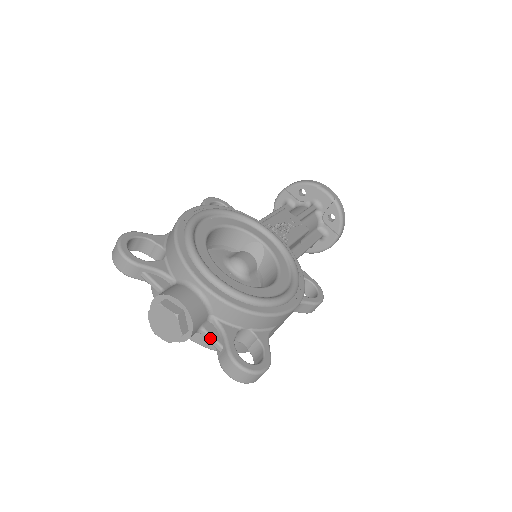
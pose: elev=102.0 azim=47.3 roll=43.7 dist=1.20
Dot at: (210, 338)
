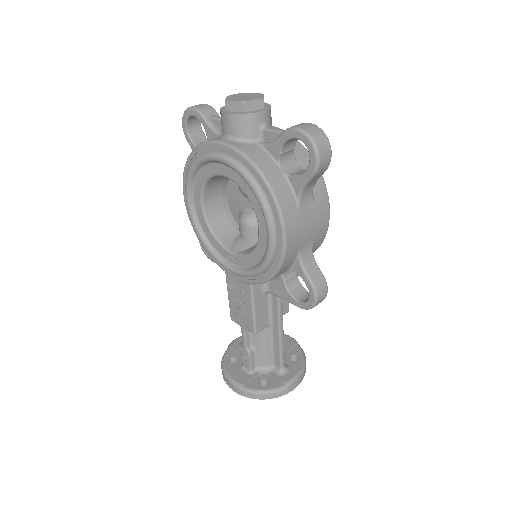
Dot at: (276, 128)
